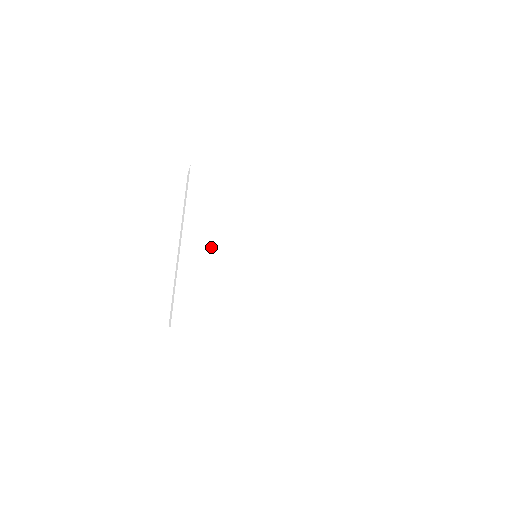
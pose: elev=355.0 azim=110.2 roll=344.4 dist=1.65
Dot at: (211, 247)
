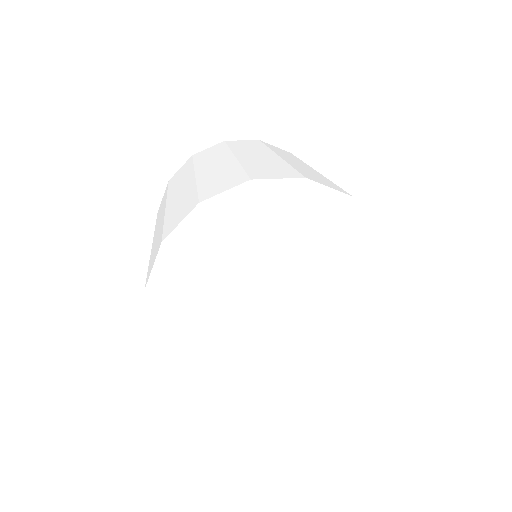
Dot at: (260, 156)
